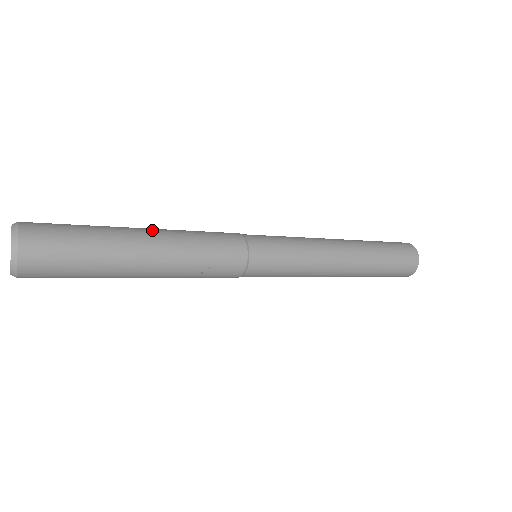
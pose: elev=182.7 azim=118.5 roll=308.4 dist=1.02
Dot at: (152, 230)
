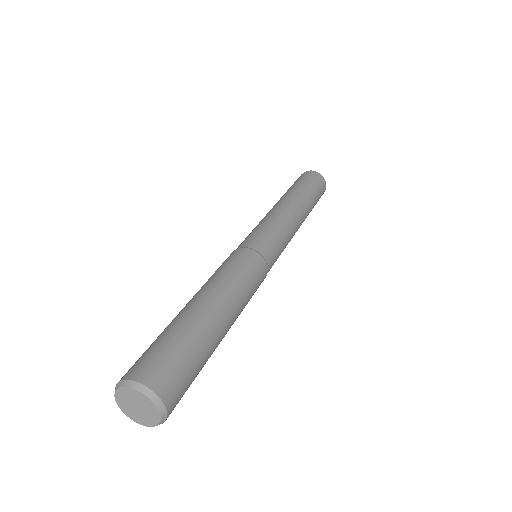
Dot at: (215, 300)
